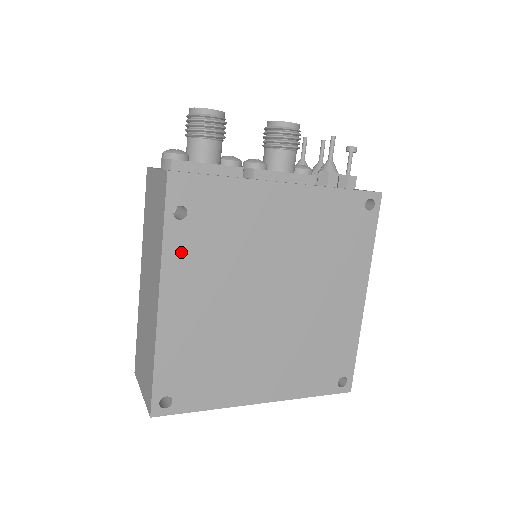
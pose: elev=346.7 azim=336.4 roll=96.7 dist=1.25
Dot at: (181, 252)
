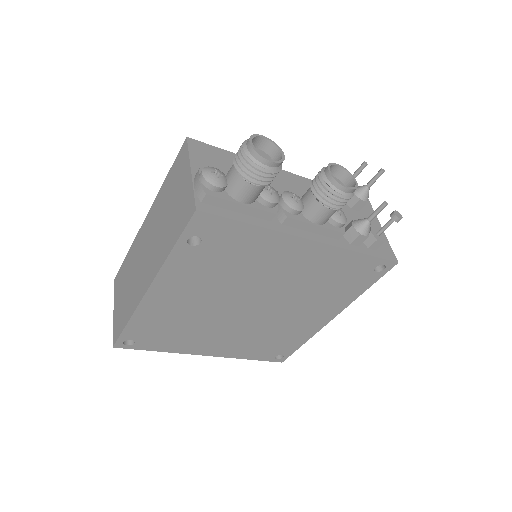
Dot at: (182, 266)
